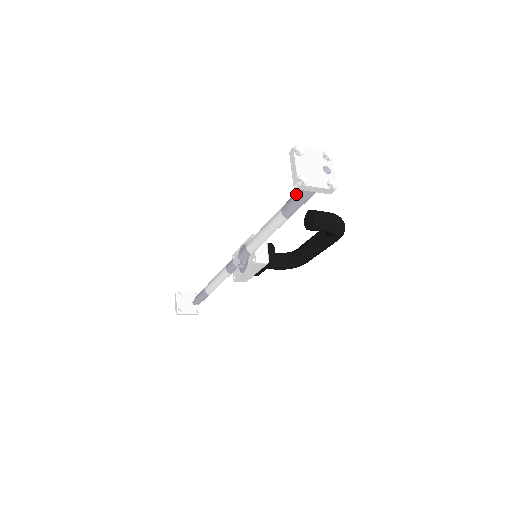
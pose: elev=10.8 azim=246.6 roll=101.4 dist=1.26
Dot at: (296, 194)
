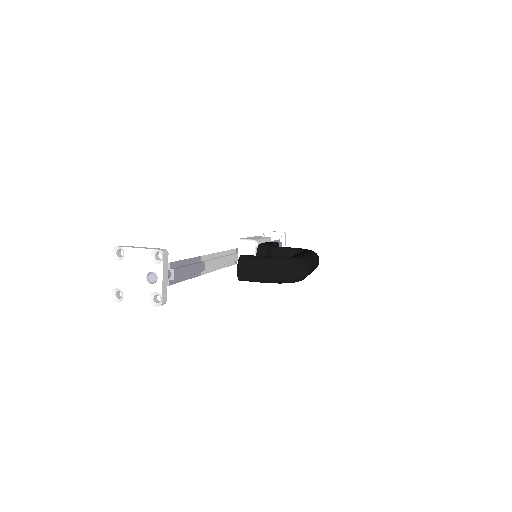
Dot at: occluded
